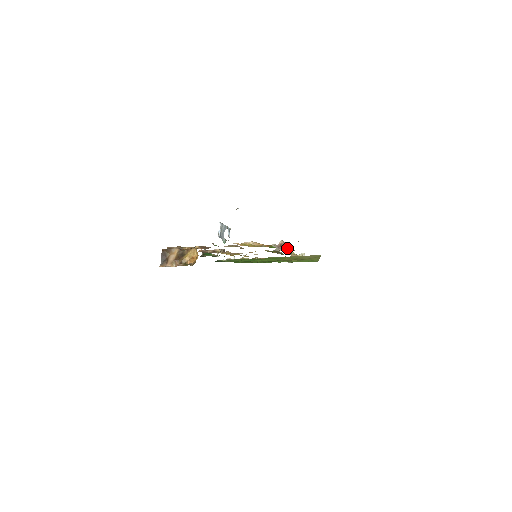
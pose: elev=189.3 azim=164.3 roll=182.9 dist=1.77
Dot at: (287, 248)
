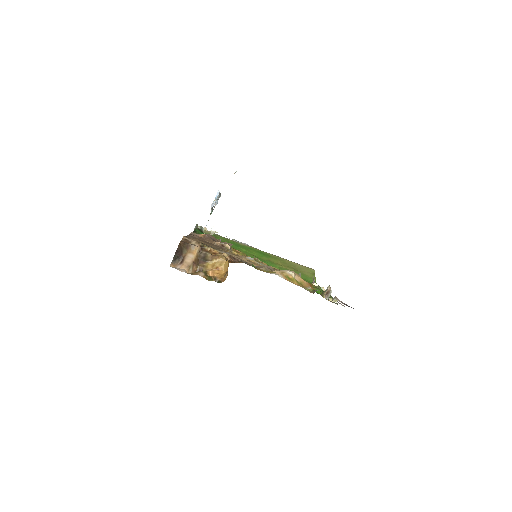
Dot at: (329, 294)
